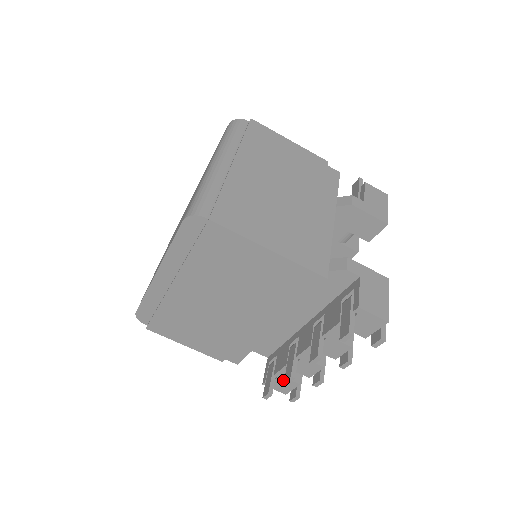
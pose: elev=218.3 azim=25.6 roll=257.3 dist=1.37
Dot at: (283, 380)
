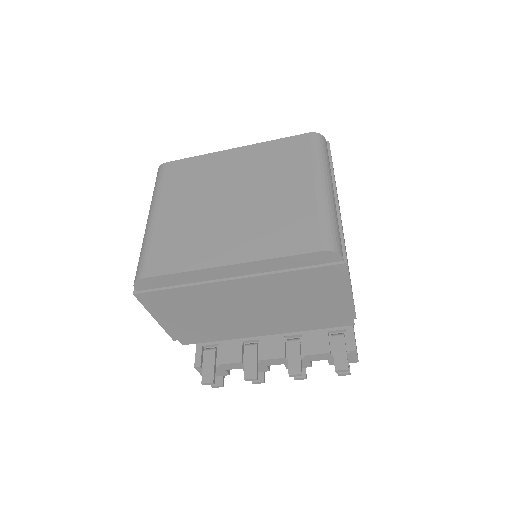
Dot at: (220, 369)
